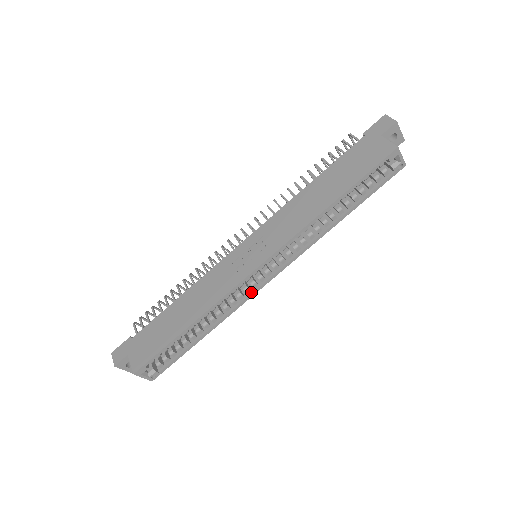
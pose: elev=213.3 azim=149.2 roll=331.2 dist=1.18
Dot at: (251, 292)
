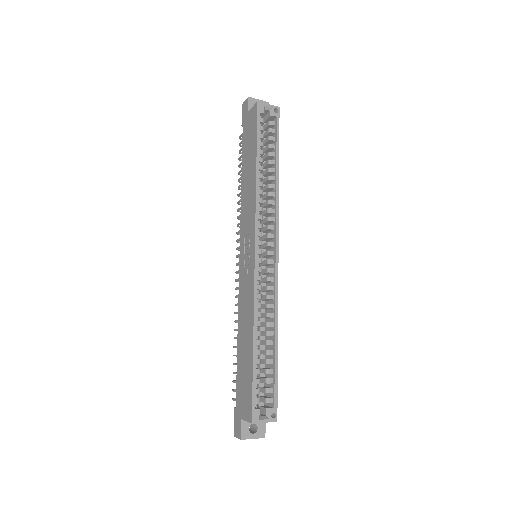
Dot at: (274, 278)
